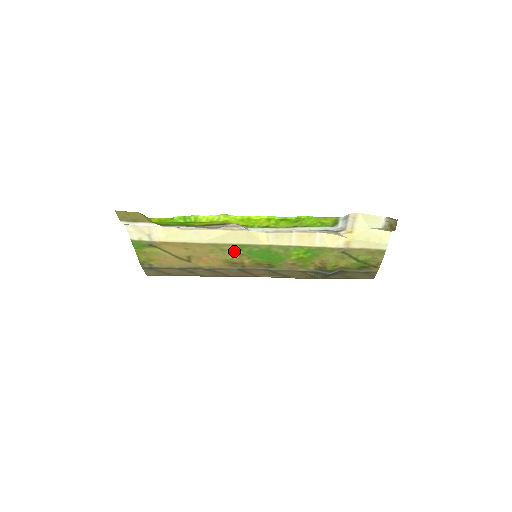
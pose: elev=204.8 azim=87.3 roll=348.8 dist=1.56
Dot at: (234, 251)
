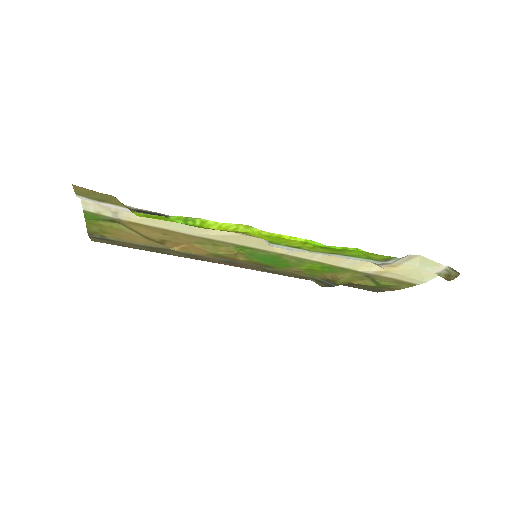
Dot at: (231, 249)
